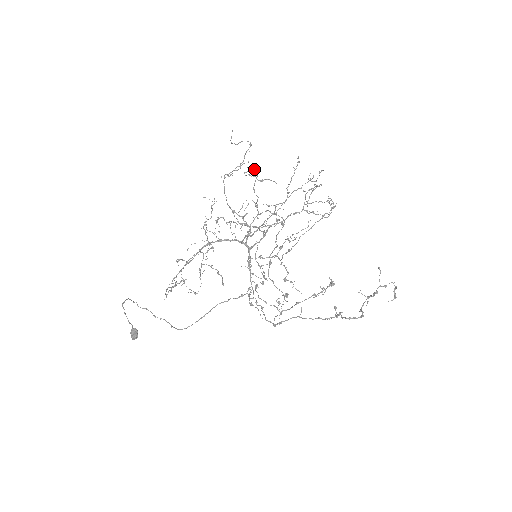
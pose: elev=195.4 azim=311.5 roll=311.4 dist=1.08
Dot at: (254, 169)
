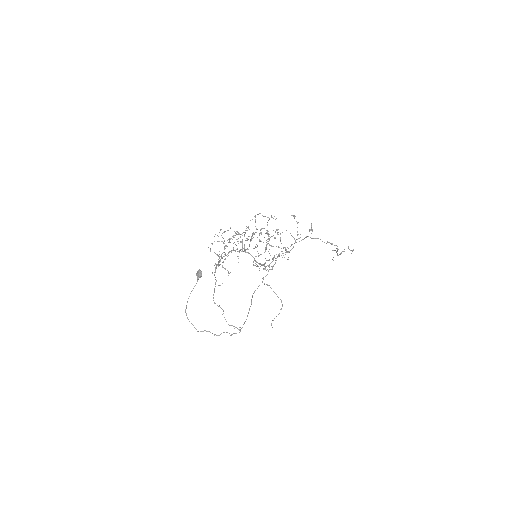
Dot at: occluded
